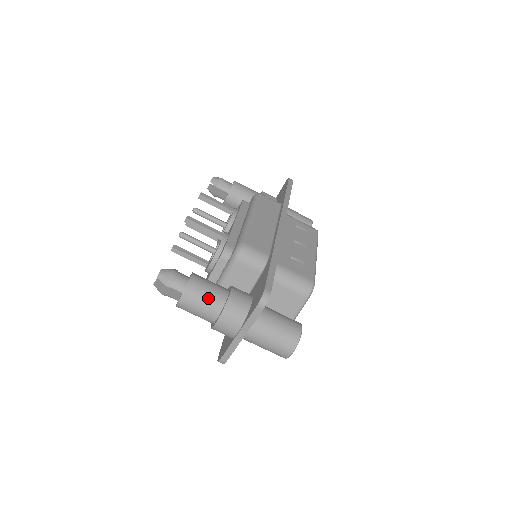
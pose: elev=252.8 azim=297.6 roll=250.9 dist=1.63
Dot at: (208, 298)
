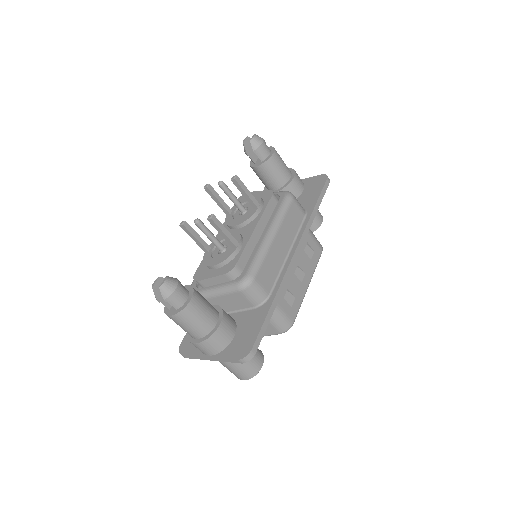
Dot at: (198, 324)
